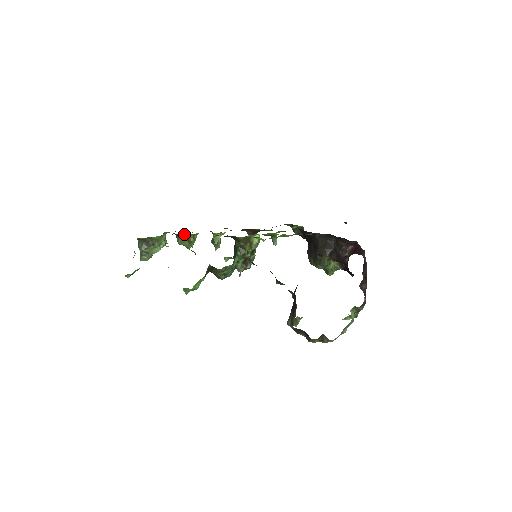
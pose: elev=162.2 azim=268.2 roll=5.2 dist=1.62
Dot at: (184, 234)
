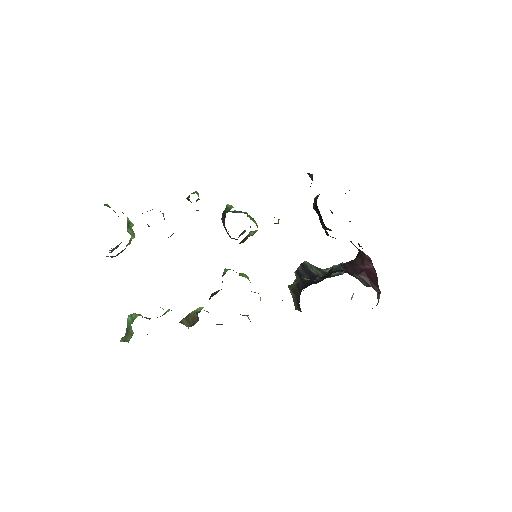
Dot at: occluded
